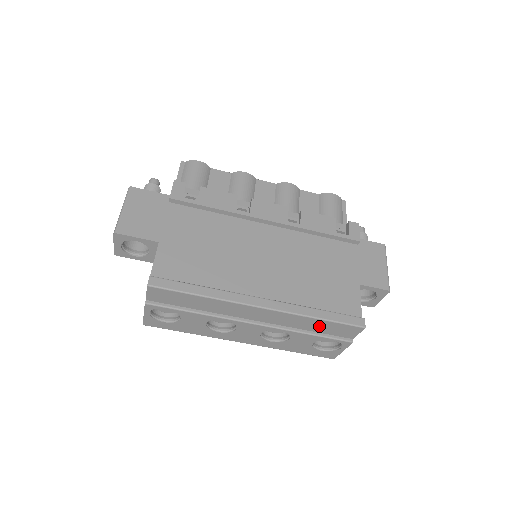
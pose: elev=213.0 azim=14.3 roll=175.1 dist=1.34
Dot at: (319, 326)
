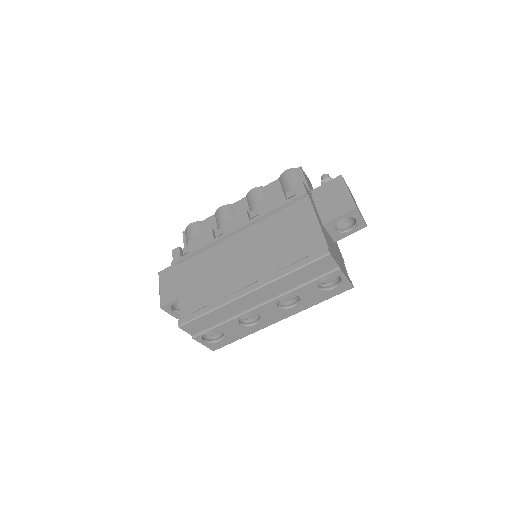
Dot at: (302, 275)
